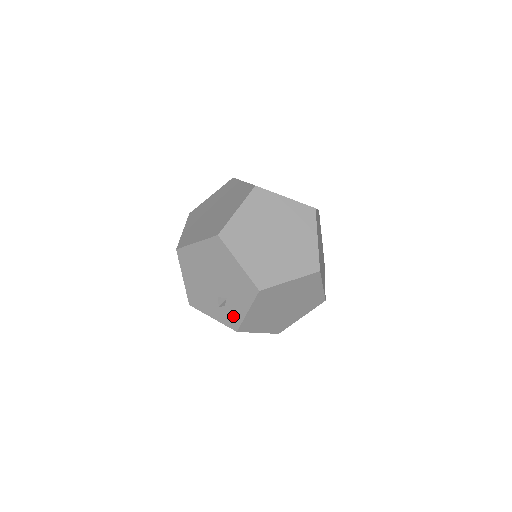
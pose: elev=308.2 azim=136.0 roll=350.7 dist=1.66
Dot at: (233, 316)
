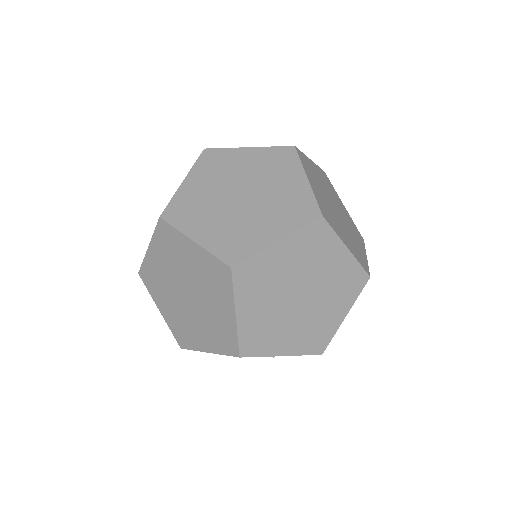
Dot at: occluded
